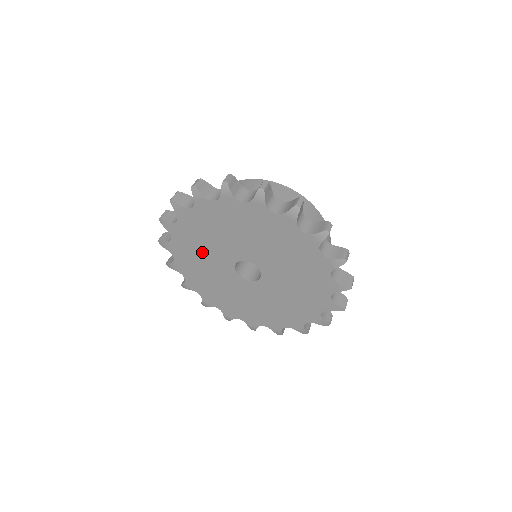
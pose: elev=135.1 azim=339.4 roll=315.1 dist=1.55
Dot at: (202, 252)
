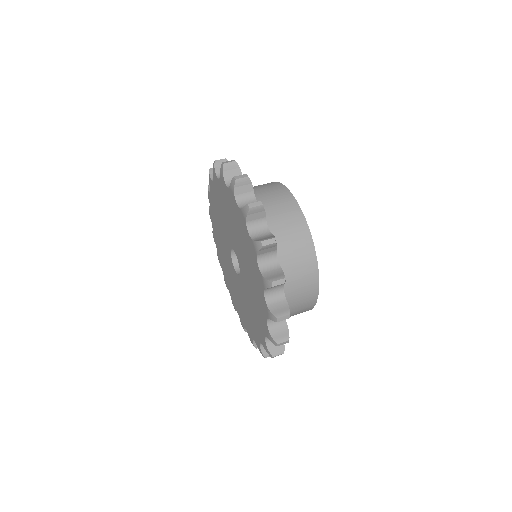
Dot at: (225, 214)
